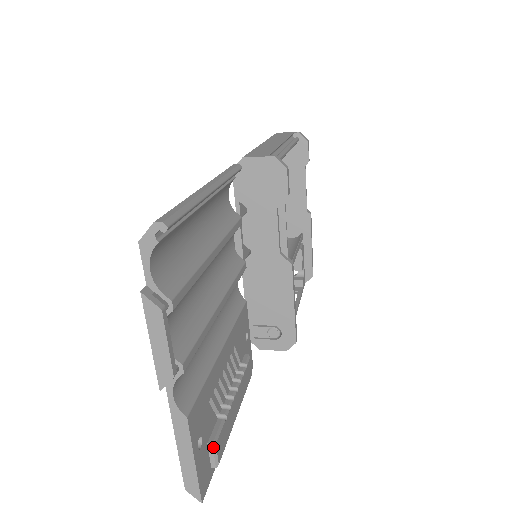
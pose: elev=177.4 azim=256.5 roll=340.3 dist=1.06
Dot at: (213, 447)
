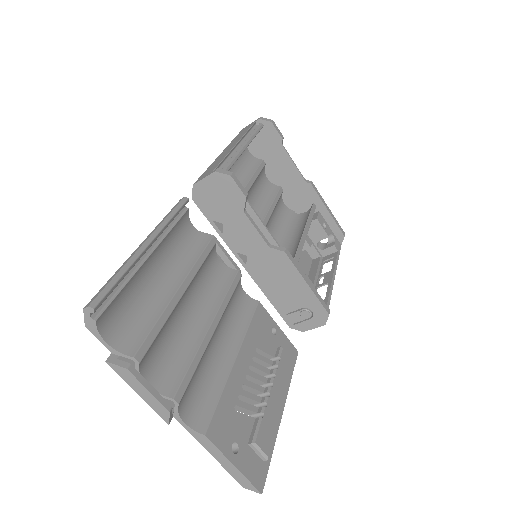
Dot at: (254, 445)
